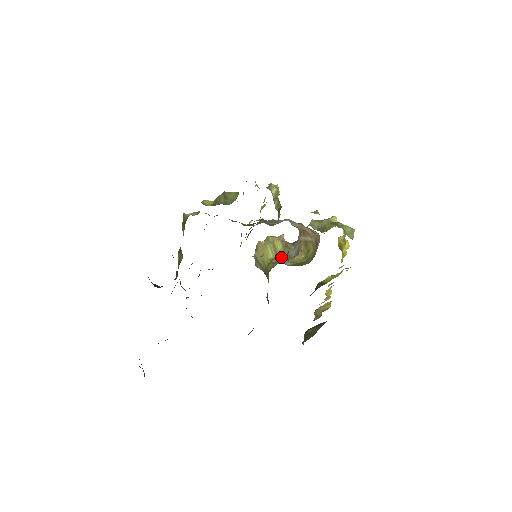
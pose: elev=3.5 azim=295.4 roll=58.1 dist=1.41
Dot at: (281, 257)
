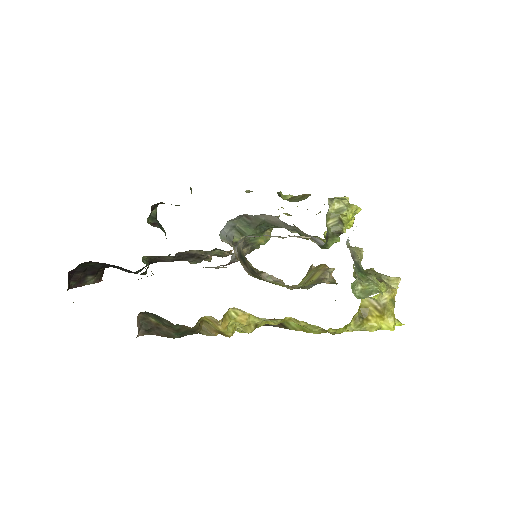
Dot at: (303, 286)
